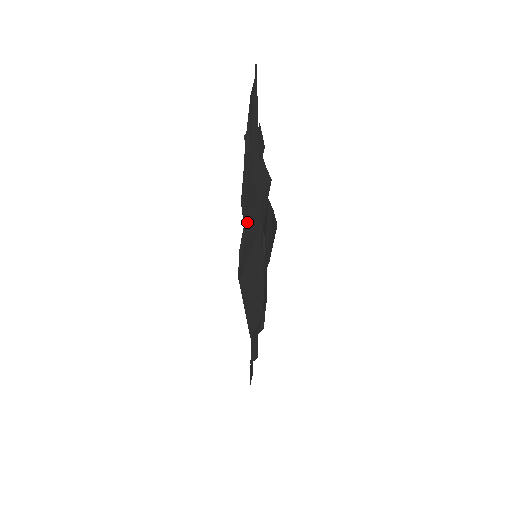
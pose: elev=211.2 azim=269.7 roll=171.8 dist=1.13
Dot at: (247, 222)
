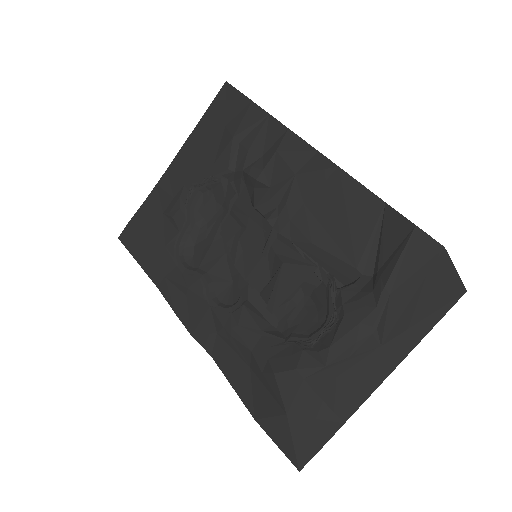
Dot at: (326, 381)
